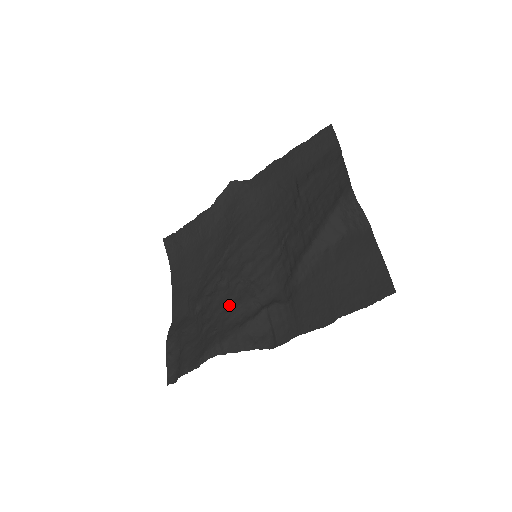
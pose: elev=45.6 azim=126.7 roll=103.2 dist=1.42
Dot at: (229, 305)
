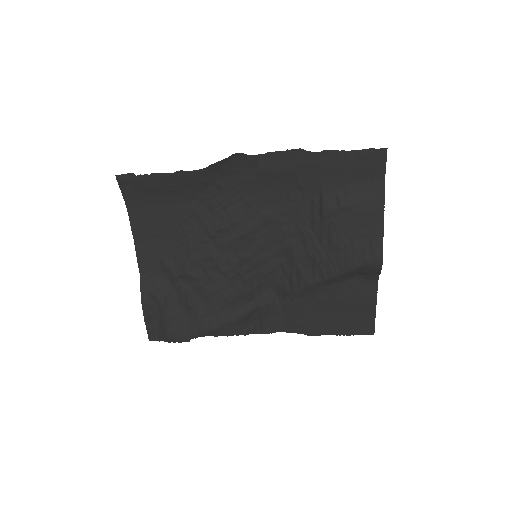
Dot at: (221, 294)
